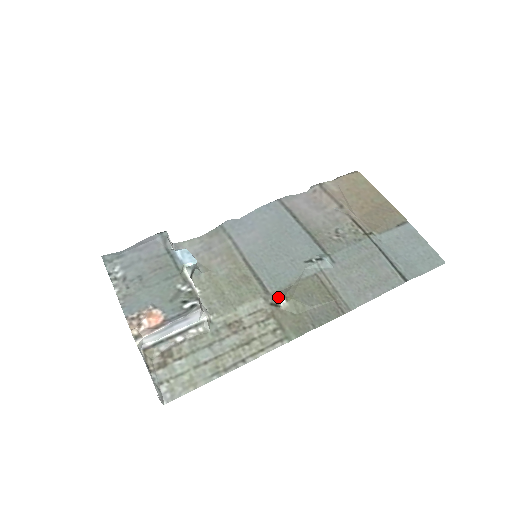
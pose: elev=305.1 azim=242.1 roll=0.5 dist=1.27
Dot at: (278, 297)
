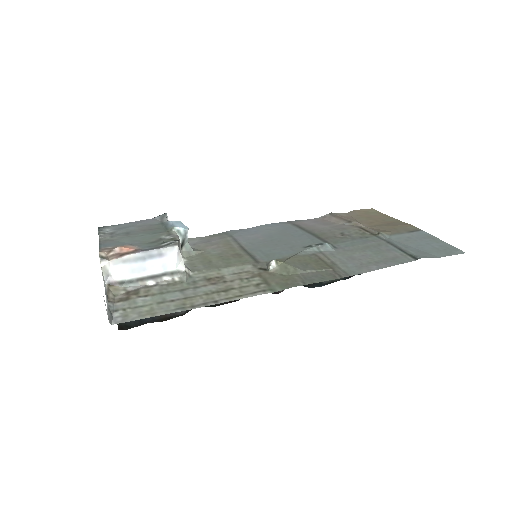
Dot at: (268, 262)
